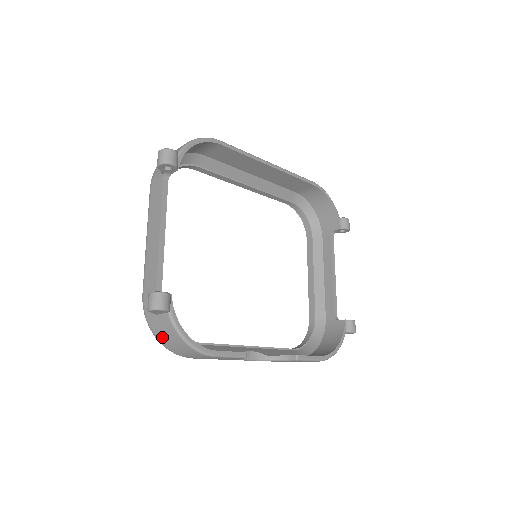
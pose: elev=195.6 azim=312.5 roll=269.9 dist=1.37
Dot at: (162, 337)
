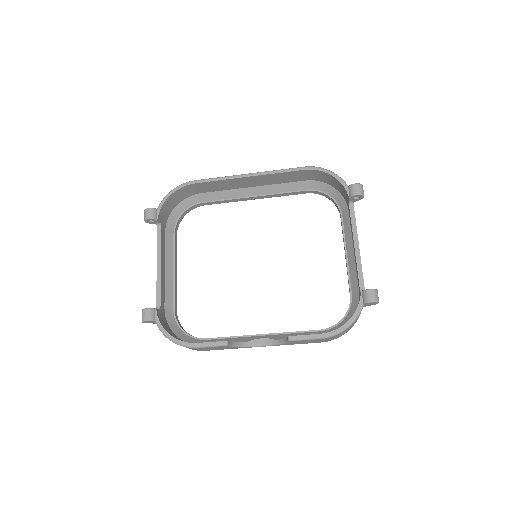
Dot at: occluded
